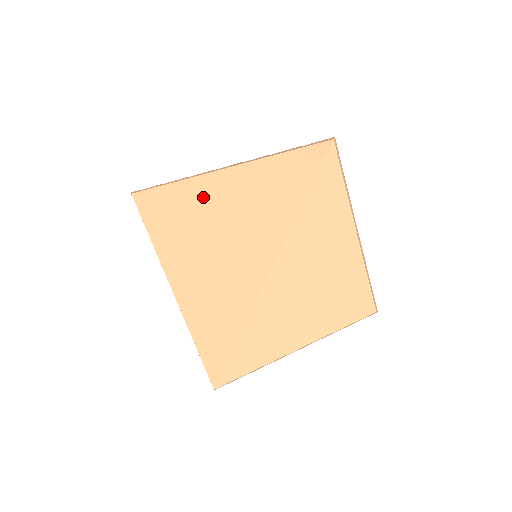
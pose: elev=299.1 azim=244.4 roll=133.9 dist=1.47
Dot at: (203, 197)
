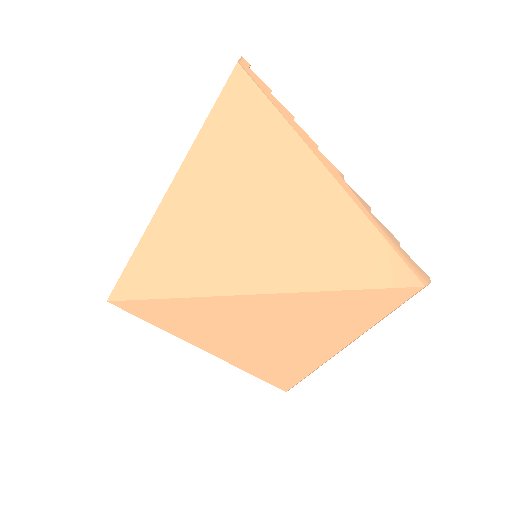
Dot at: (278, 160)
